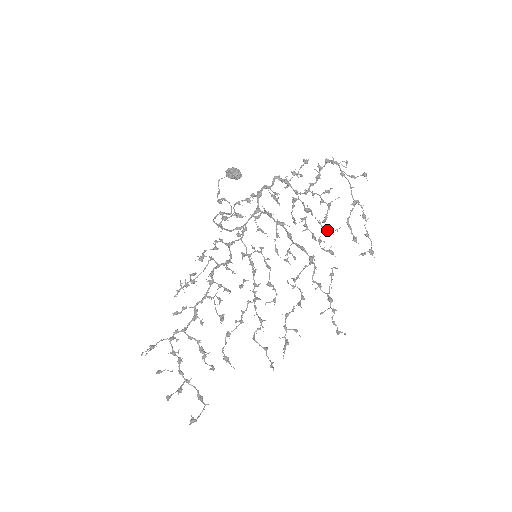
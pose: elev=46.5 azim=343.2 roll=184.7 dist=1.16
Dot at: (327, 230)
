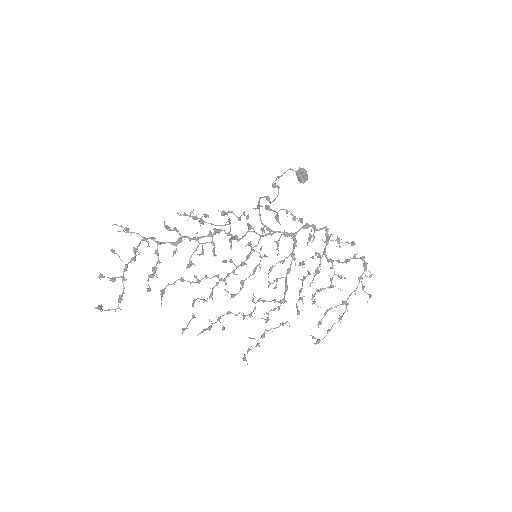
Dot at: (312, 297)
